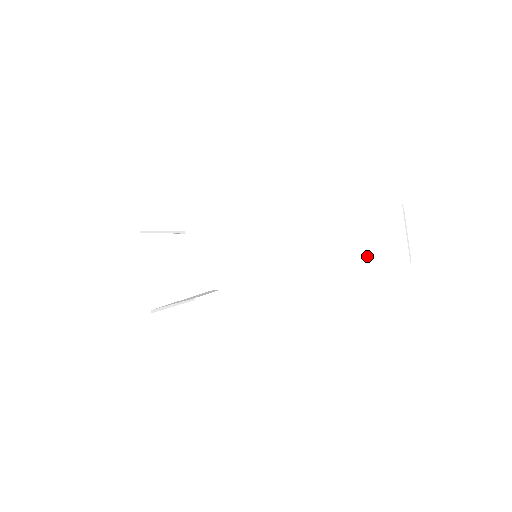
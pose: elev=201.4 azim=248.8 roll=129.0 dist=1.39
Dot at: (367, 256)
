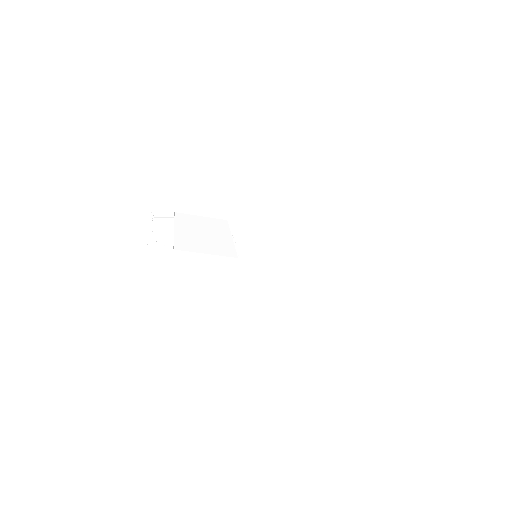
Dot at: (352, 284)
